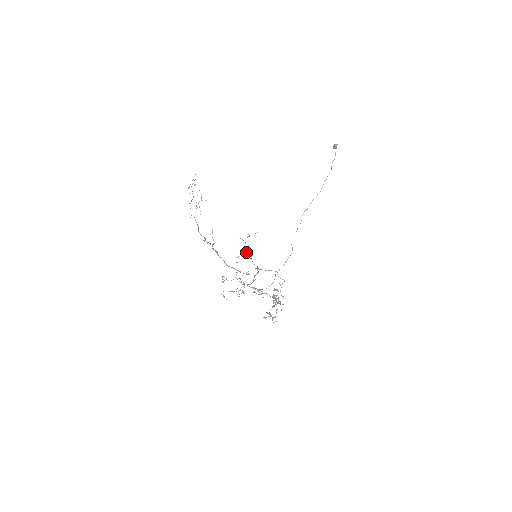
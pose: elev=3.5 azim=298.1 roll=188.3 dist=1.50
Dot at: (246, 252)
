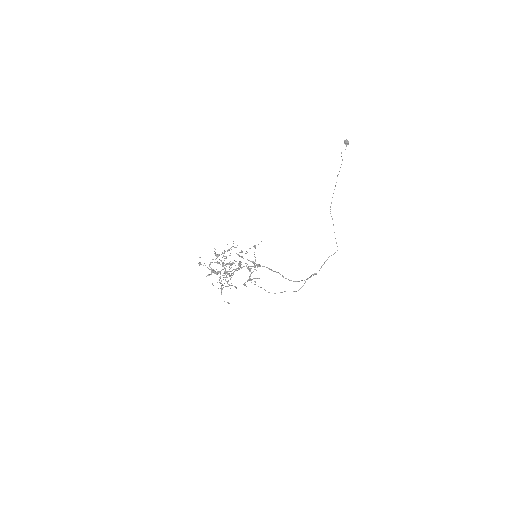
Dot at: (242, 256)
